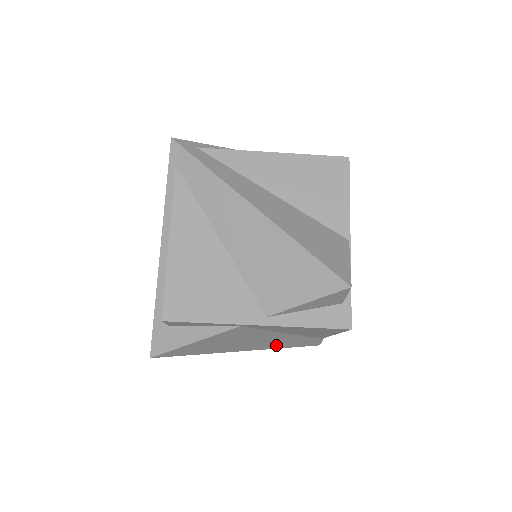
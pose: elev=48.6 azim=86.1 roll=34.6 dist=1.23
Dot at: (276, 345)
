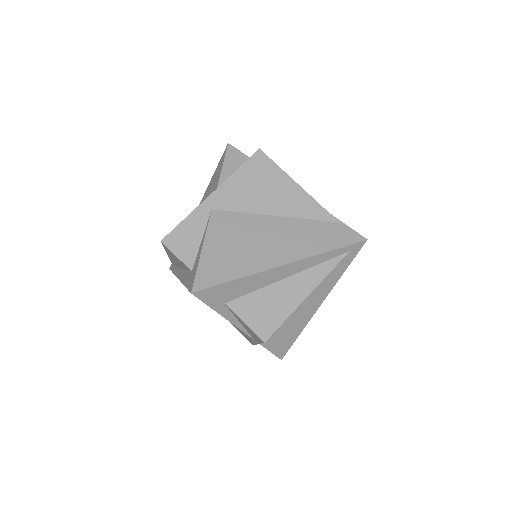
Dot at: (306, 246)
